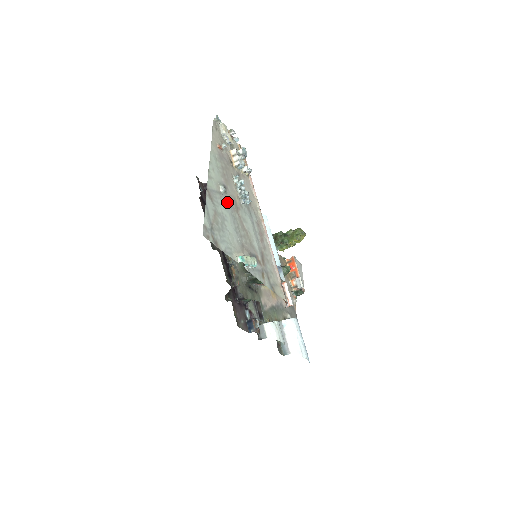
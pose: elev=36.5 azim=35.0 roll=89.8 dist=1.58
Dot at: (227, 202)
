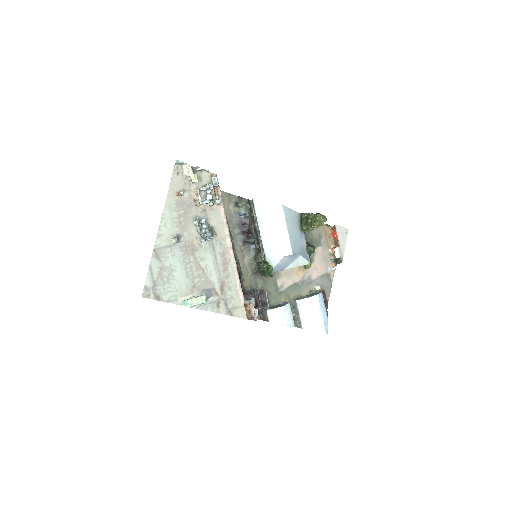
Dot at: (180, 251)
